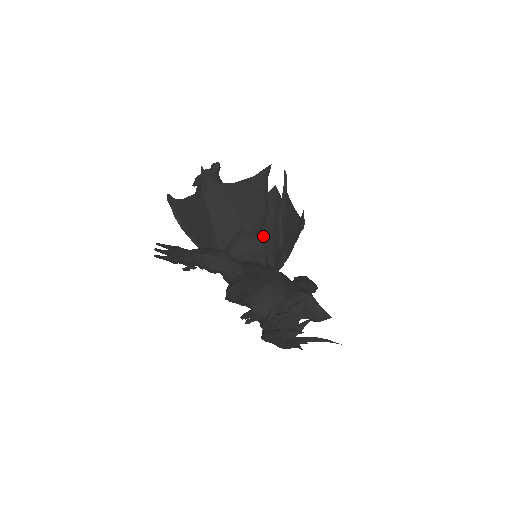
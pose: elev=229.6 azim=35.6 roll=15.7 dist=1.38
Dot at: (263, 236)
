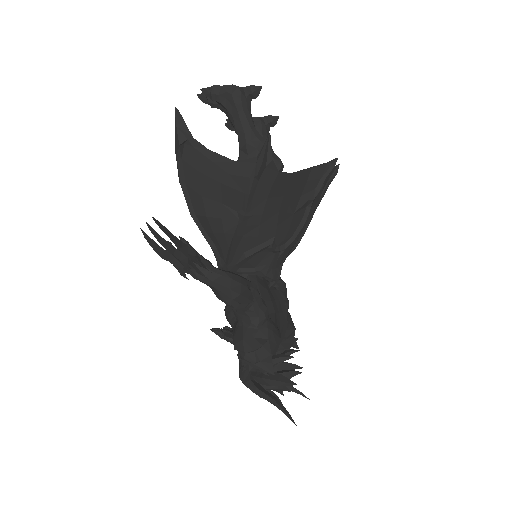
Dot at: (285, 251)
